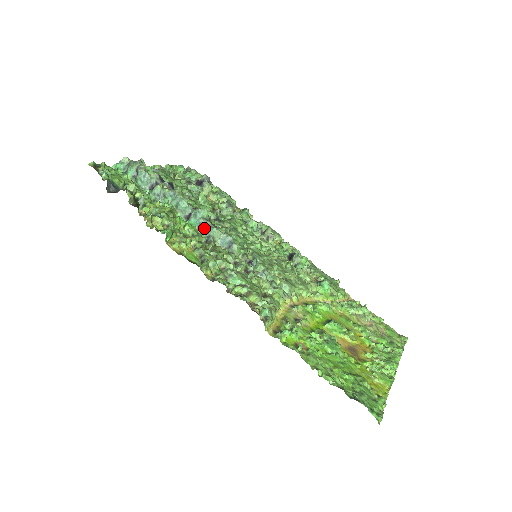
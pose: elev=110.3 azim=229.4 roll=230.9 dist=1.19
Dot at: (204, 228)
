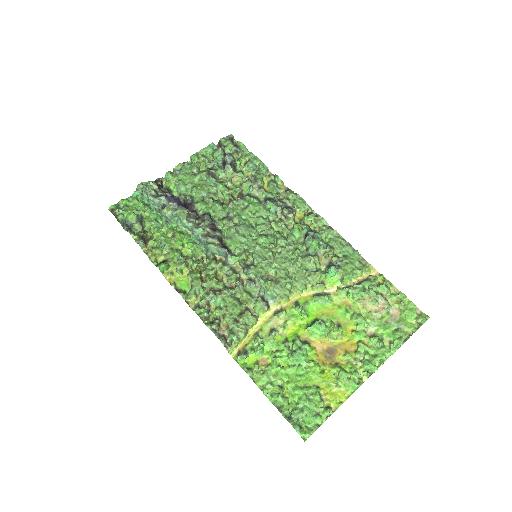
Dot at: (202, 244)
